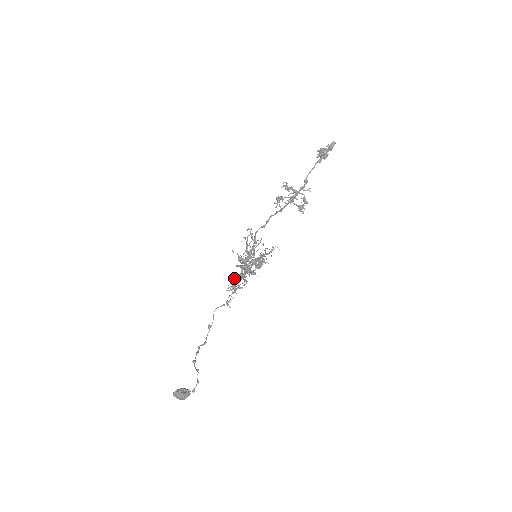
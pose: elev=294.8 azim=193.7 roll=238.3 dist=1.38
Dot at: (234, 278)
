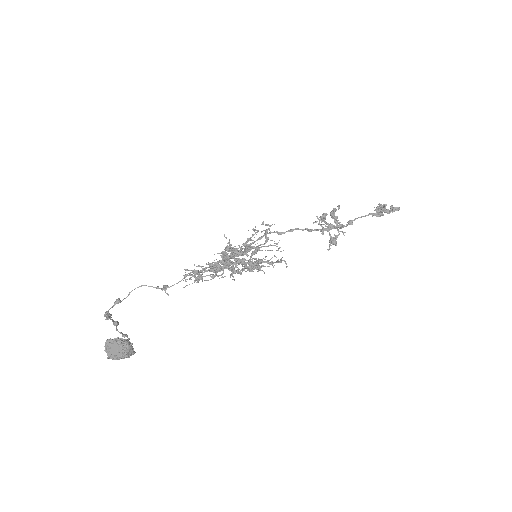
Dot at: (209, 263)
